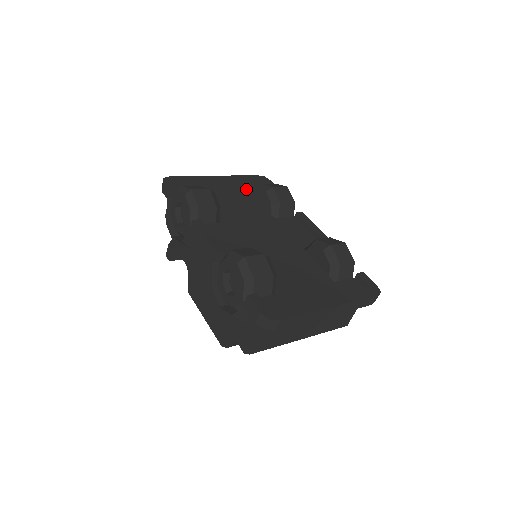
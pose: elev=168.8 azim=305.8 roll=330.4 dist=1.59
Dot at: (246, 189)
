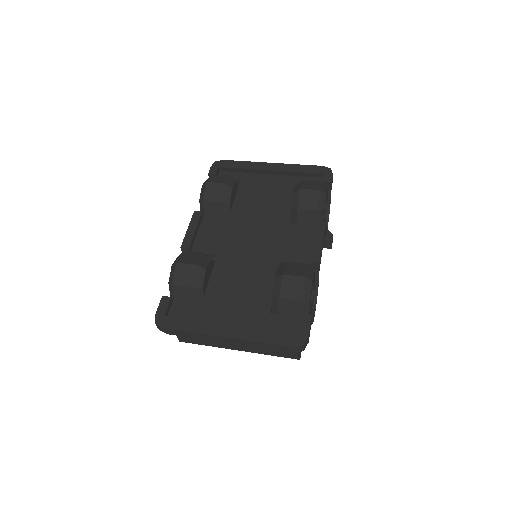
Dot at: (296, 181)
